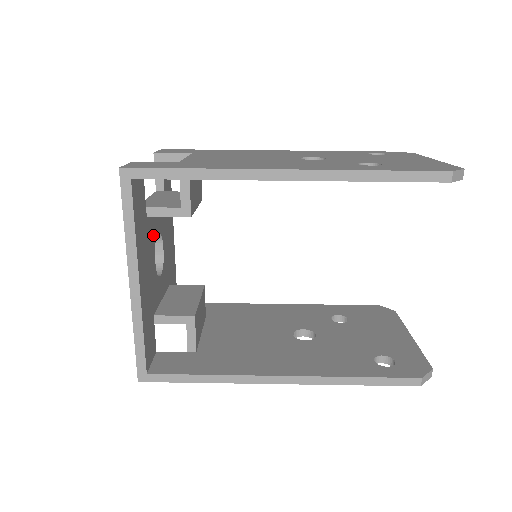
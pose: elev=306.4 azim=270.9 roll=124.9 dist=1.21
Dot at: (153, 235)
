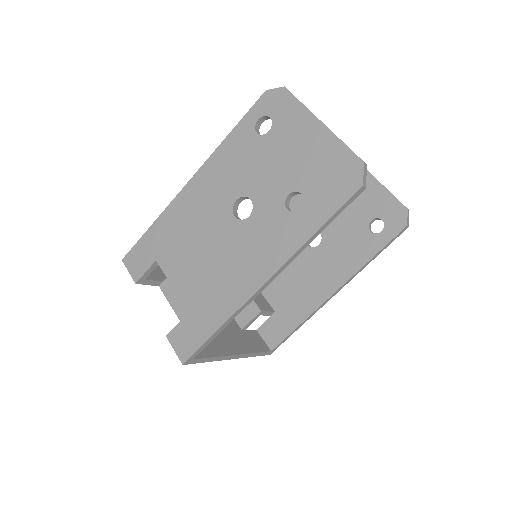
Dot at: occluded
